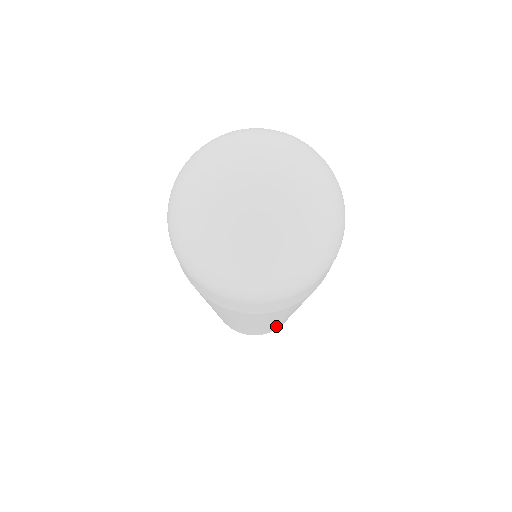
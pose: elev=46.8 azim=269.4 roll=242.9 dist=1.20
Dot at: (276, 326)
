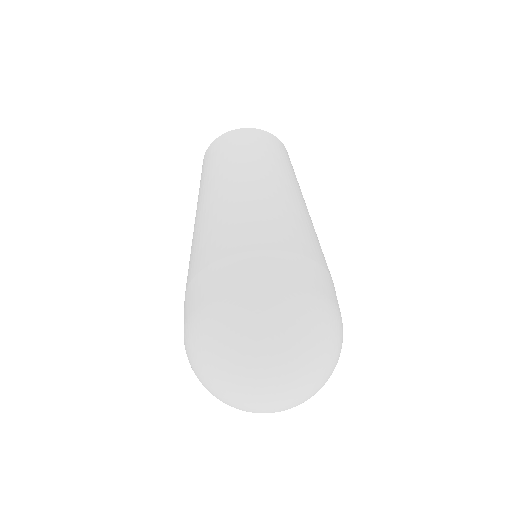
Dot at: occluded
